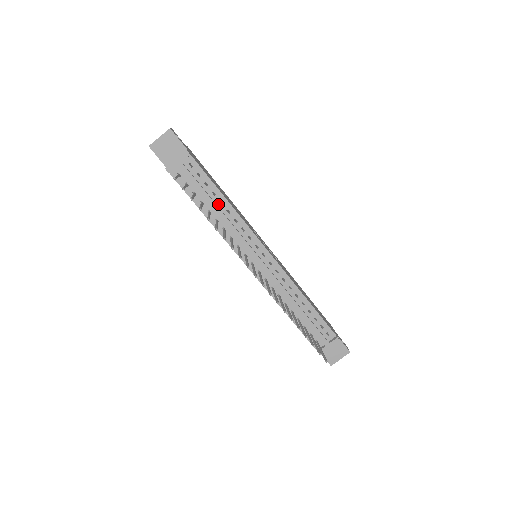
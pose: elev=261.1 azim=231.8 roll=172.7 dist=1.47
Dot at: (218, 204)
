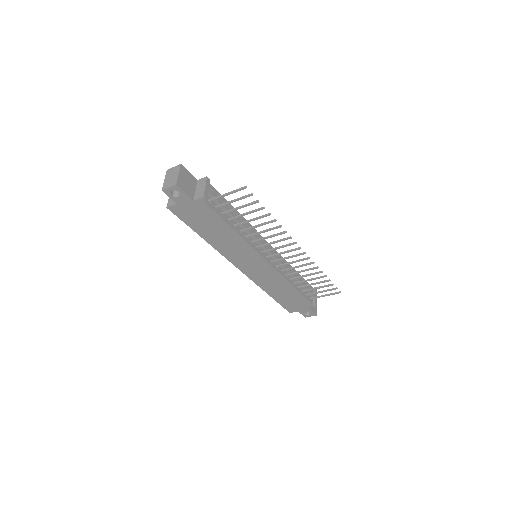
Dot at: occluded
